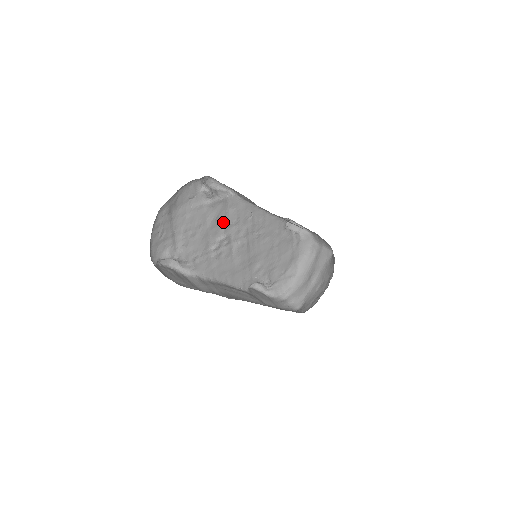
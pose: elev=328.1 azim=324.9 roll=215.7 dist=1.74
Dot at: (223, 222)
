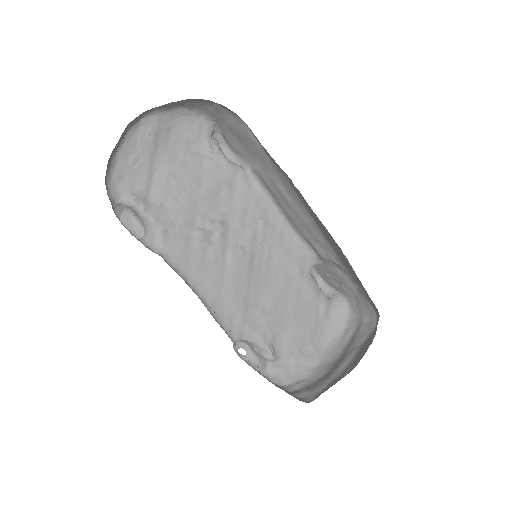
Dot at: (223, 202)
